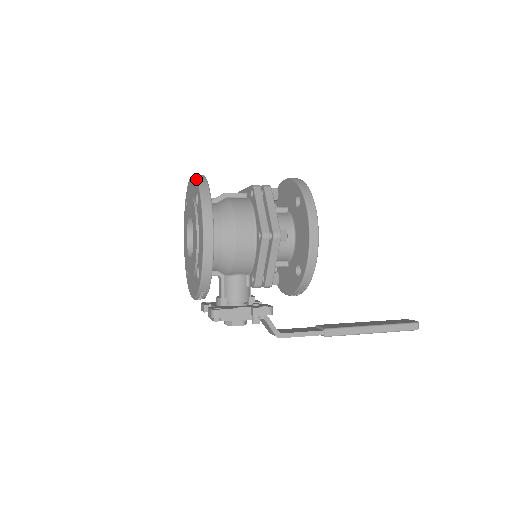
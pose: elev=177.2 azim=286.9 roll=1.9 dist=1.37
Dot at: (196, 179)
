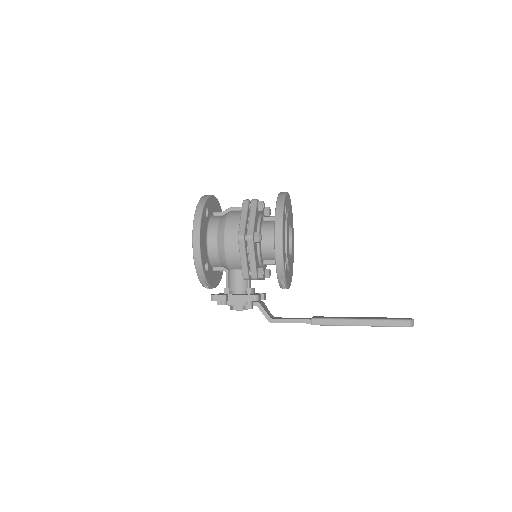
Dot at: (200, 198)
